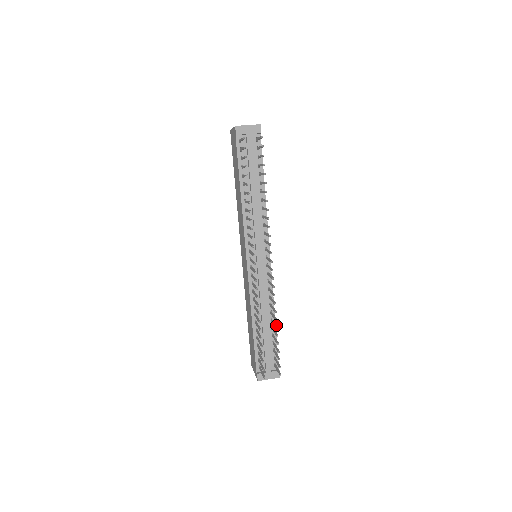
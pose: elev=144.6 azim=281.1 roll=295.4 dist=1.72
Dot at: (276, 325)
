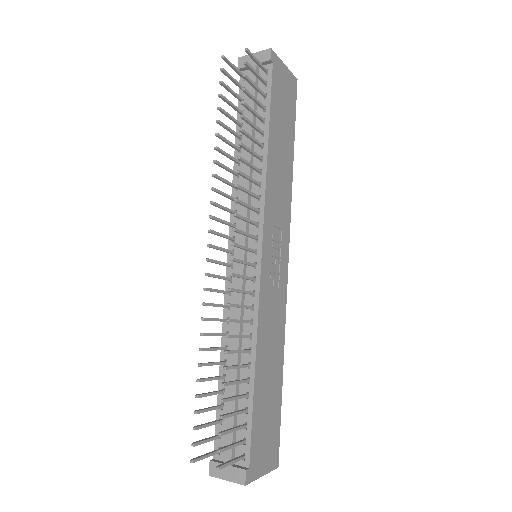
Dot at: occluded
